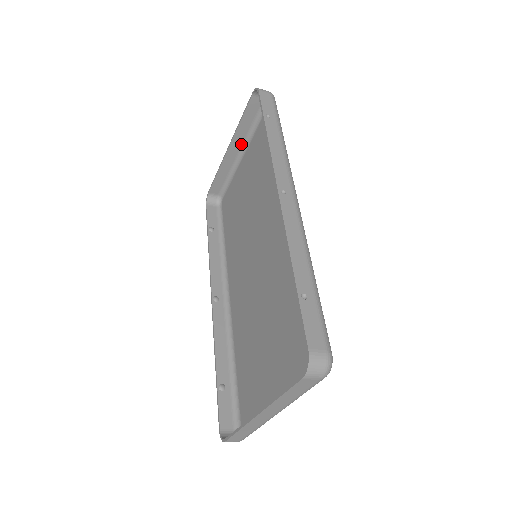
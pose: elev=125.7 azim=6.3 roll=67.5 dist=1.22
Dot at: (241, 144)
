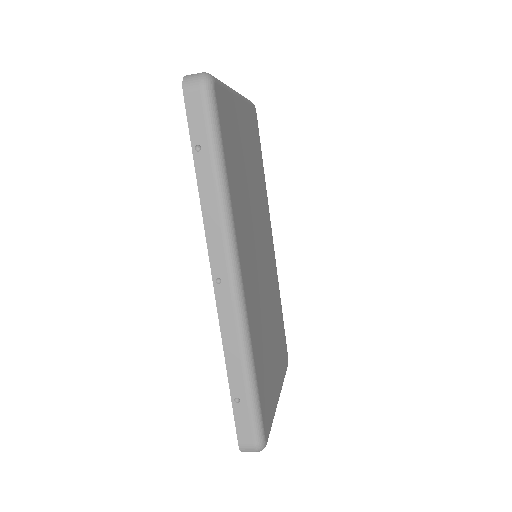
Dot at: occluded
